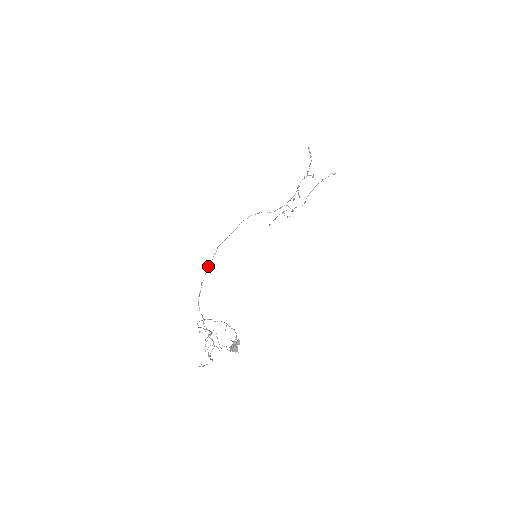
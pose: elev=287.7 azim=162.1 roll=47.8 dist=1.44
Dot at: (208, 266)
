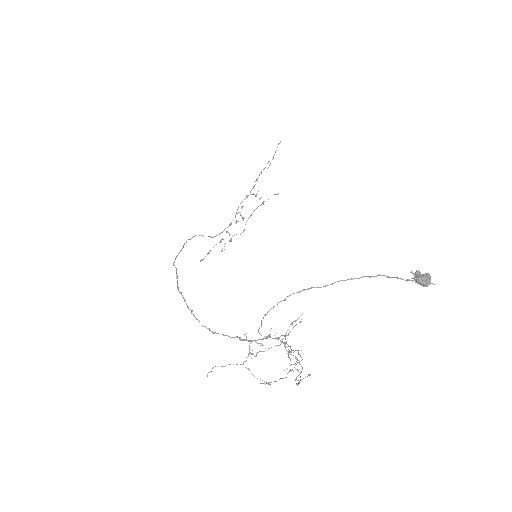
Dot at: (177, 283)
